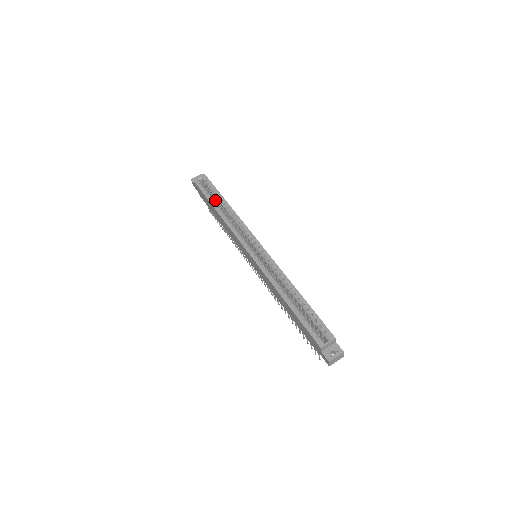
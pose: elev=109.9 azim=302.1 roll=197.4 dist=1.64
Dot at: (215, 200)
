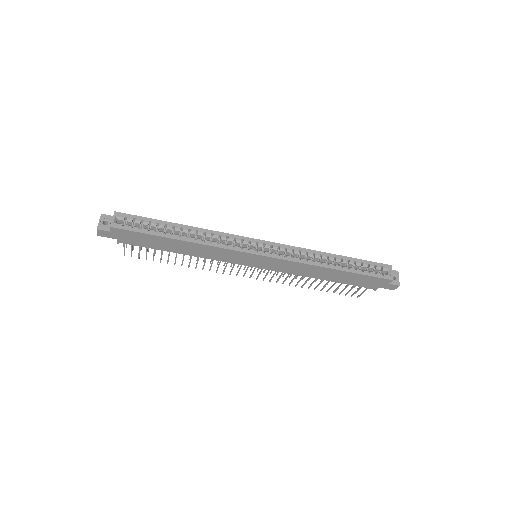
Dot at: occluded
